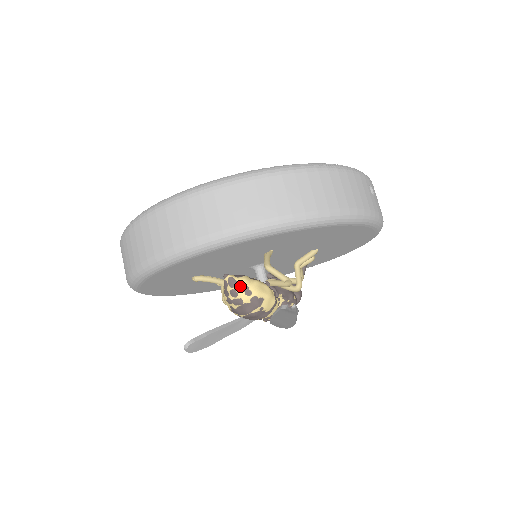
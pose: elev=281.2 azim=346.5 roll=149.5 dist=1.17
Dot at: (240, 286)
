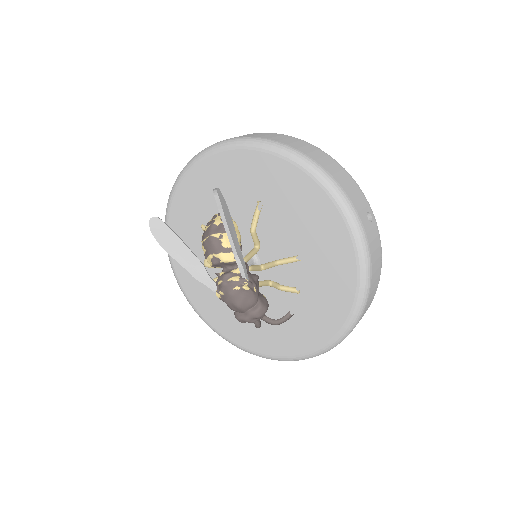
Dot at: occluded
